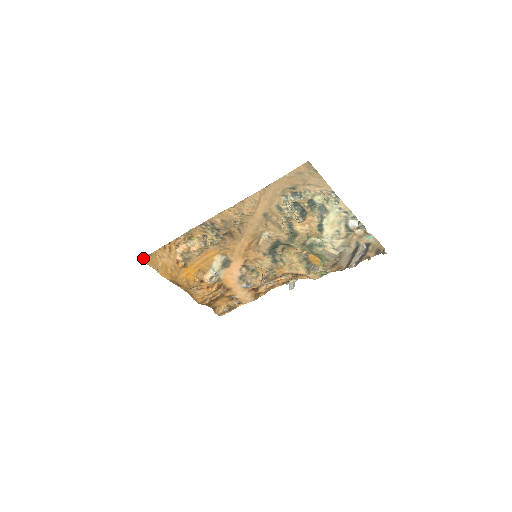
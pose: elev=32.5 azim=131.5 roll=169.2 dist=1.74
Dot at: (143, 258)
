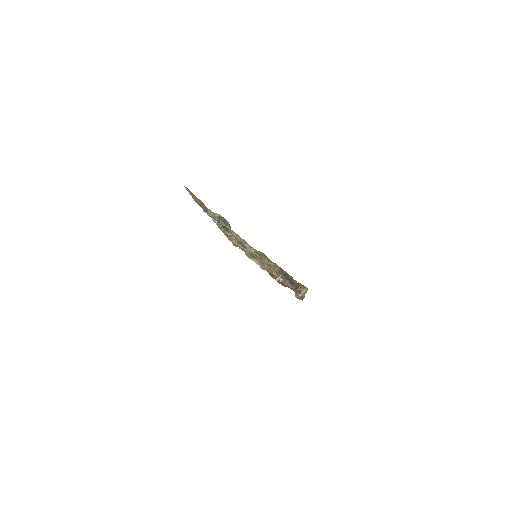
Dot at: occluded
